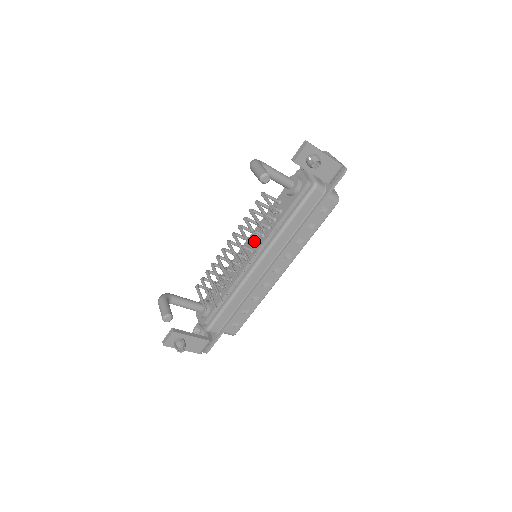
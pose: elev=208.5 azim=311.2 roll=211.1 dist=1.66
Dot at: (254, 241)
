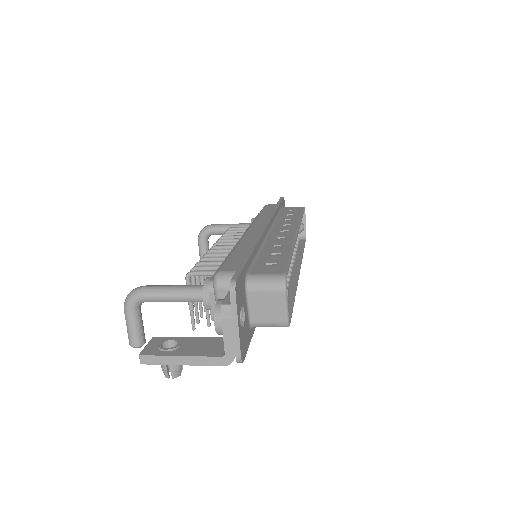
Dot at: occluded
